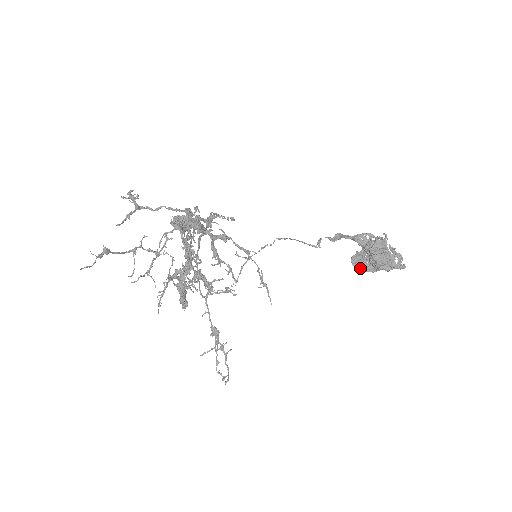
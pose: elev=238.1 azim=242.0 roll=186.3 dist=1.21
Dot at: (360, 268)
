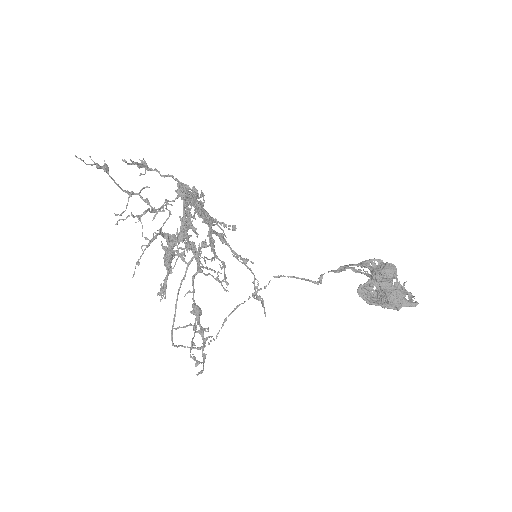
Dot at: (367, 301)
